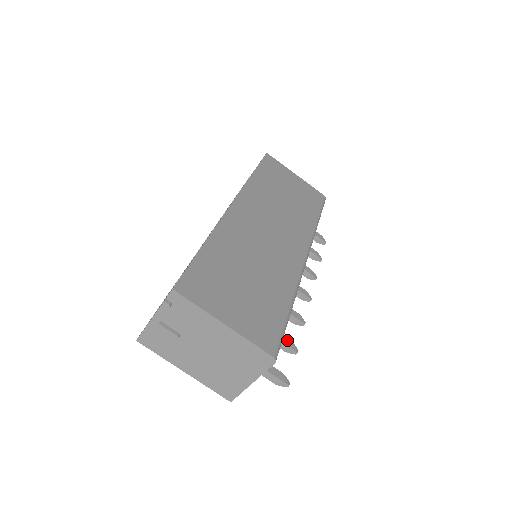
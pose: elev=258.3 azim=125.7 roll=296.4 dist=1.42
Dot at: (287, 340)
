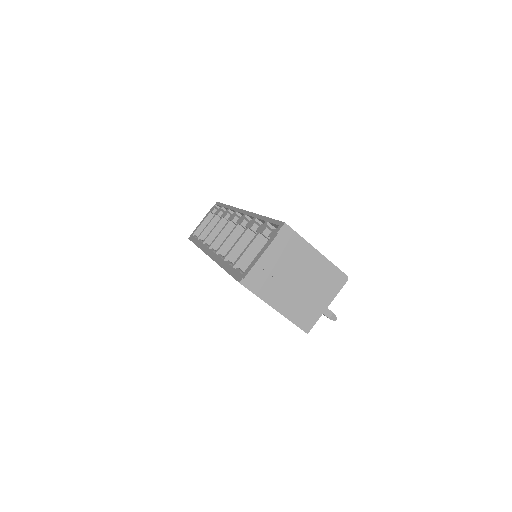
Dot at: occluded
